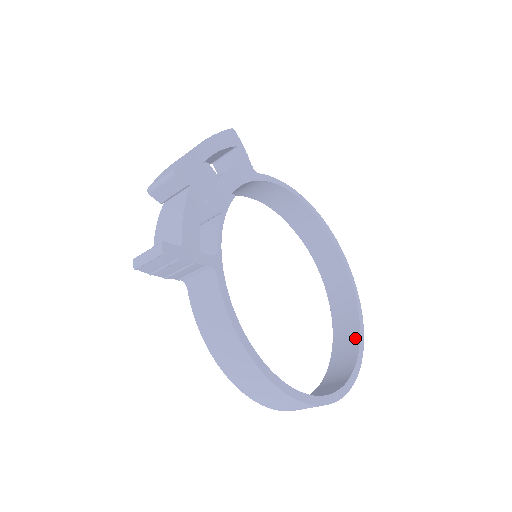
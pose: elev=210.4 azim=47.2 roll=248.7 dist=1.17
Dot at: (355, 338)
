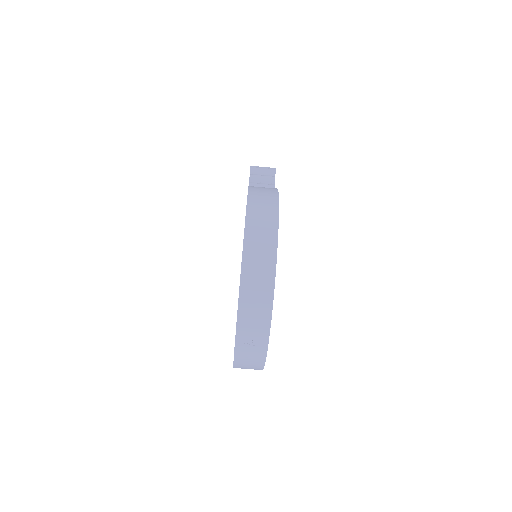
Dot at: occluded
